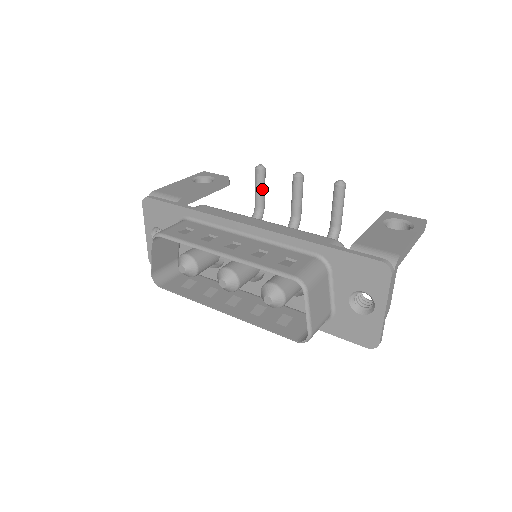
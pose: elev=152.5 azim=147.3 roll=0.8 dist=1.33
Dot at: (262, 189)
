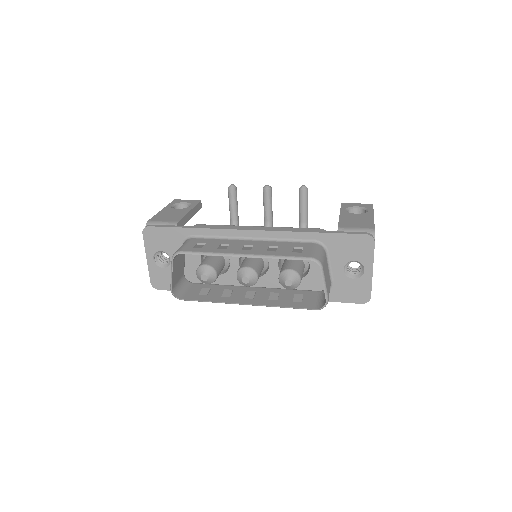
Dot at: (236, 204)
